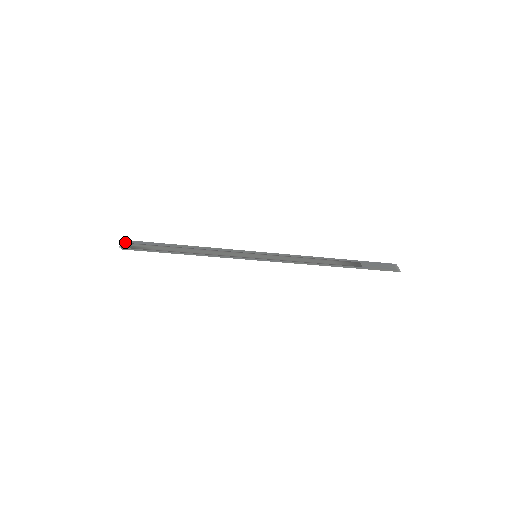
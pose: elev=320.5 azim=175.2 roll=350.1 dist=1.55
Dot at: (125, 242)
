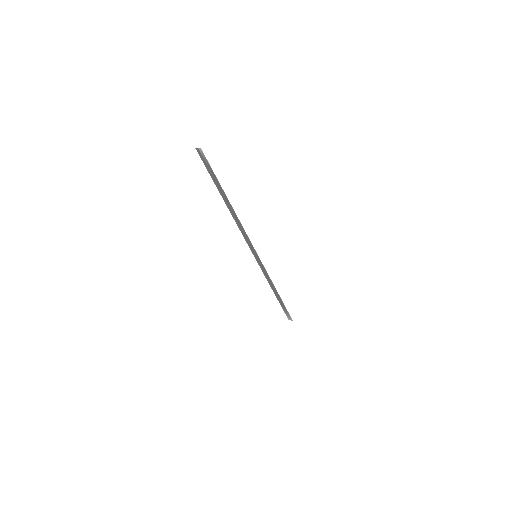
Dot at: occluded
